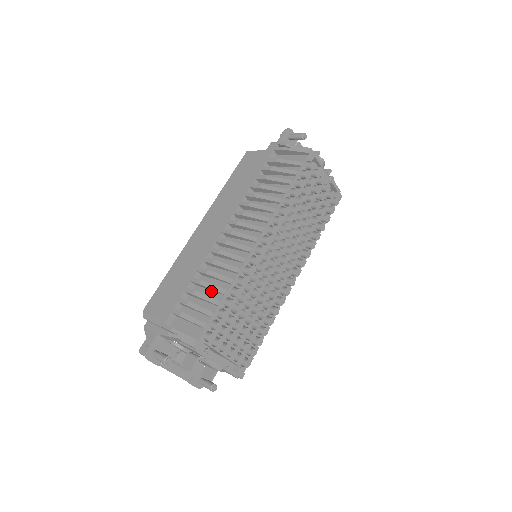
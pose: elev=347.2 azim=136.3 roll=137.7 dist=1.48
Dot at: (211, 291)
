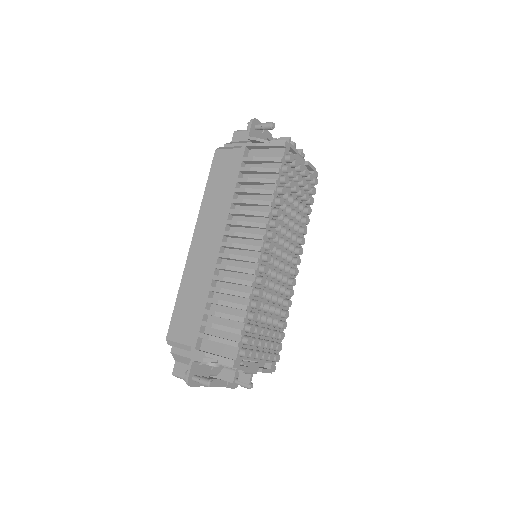
Dot at: (231, 308)
